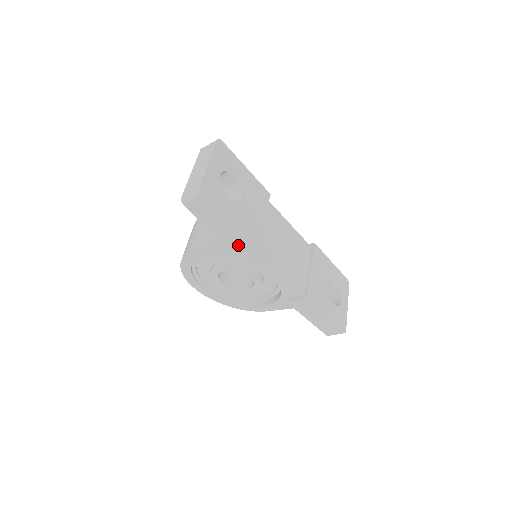
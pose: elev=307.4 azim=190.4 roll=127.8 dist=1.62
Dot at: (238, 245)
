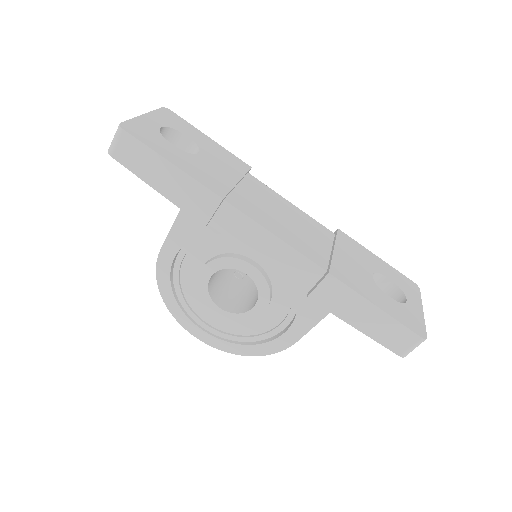
Dot at: (196, 201)
